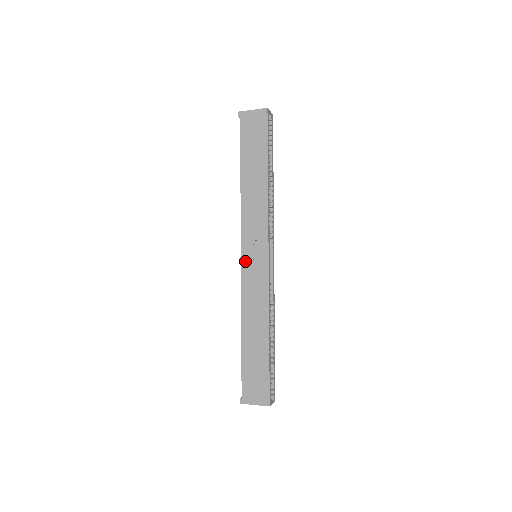
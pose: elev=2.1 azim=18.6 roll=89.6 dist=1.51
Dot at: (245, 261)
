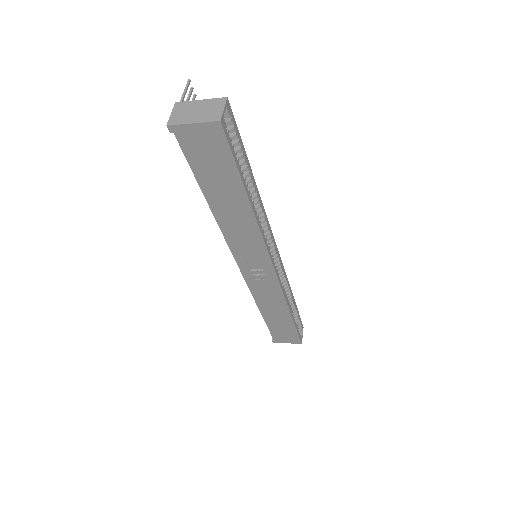
Dot at: (247, 273)
